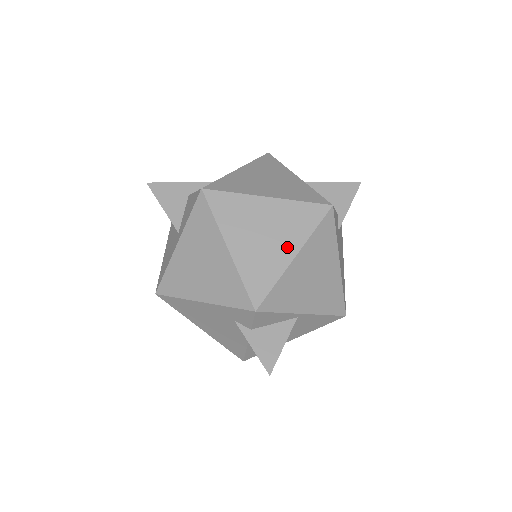
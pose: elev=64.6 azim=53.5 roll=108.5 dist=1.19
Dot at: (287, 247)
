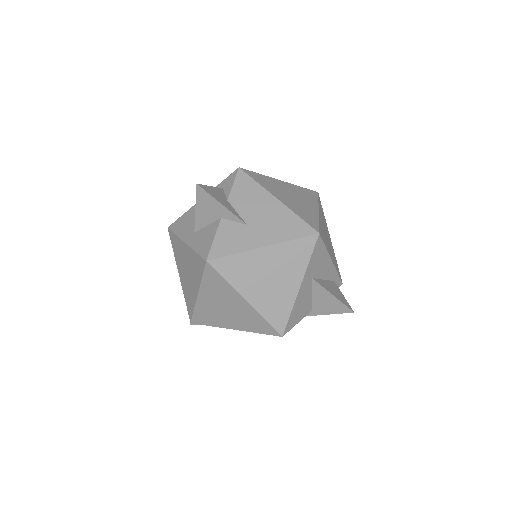
Dot at: (233, 324)
